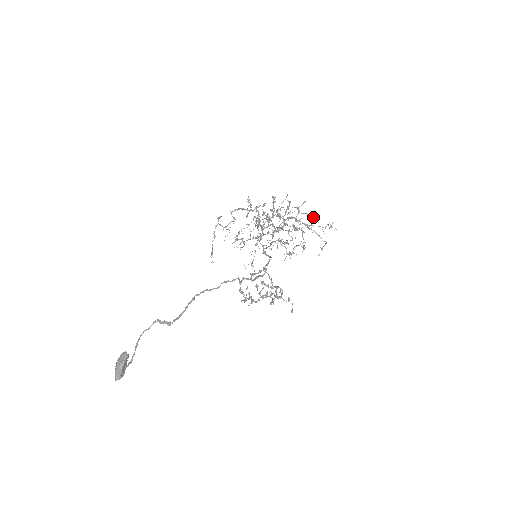
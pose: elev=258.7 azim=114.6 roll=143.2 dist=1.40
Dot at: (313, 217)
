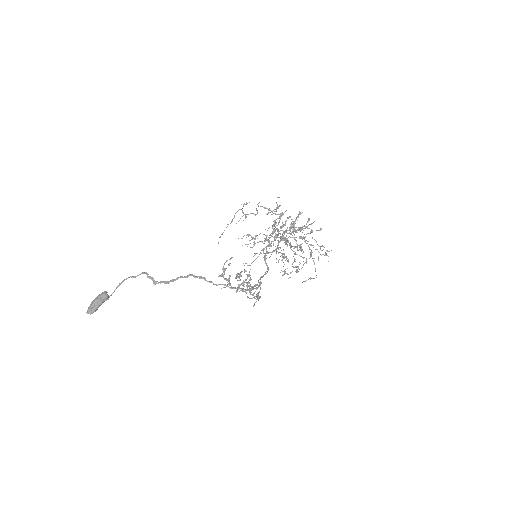
Dot at: (320, 249)
